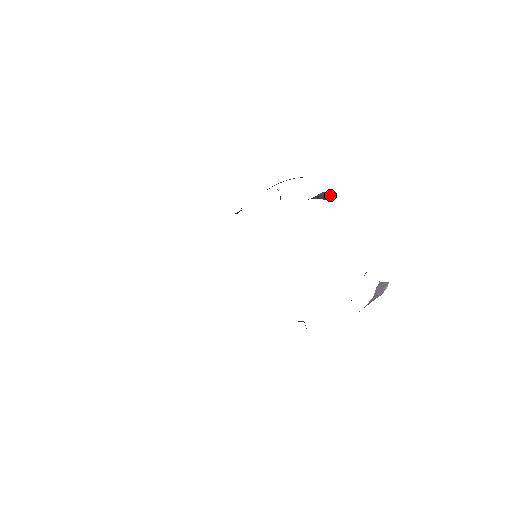
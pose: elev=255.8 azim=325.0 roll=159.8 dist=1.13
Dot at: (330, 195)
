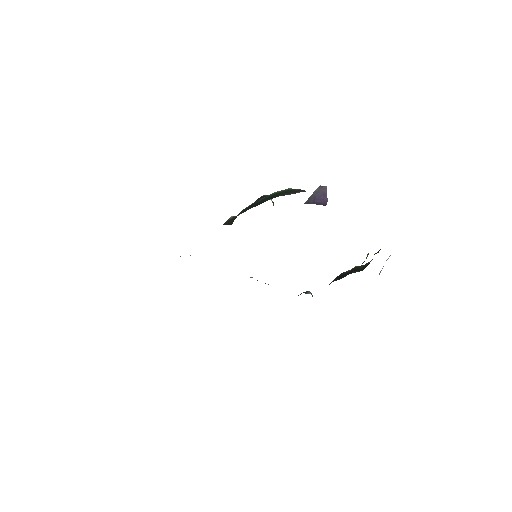
Dot at: (326, 194)
